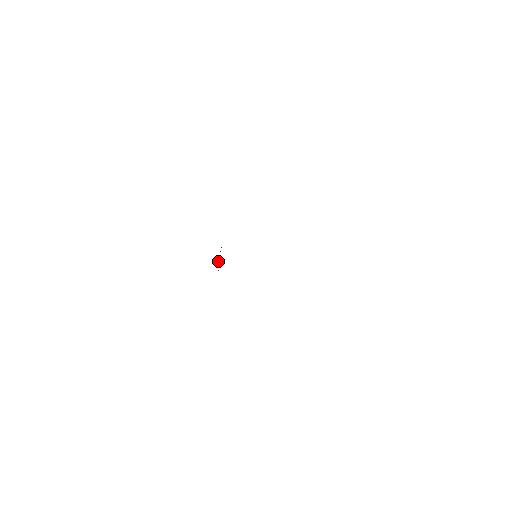
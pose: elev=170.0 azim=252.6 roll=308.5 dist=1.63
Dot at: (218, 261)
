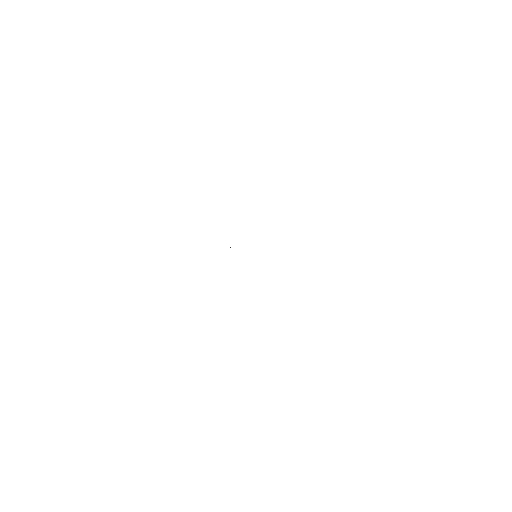
Dot at: occluded
